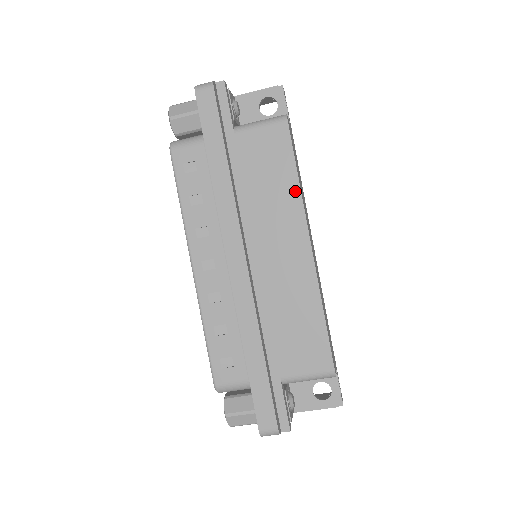
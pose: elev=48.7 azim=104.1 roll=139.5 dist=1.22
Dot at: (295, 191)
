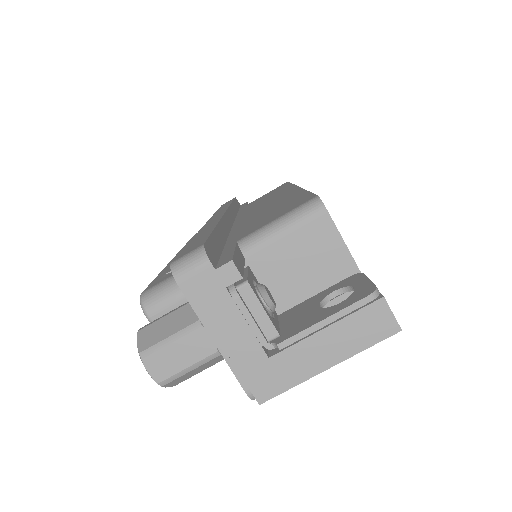
Dot at: occluded
